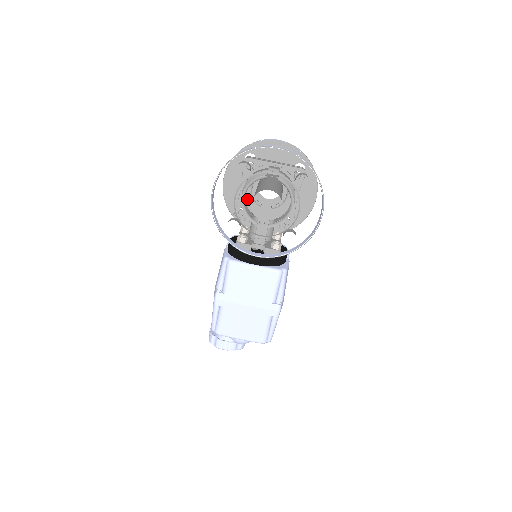
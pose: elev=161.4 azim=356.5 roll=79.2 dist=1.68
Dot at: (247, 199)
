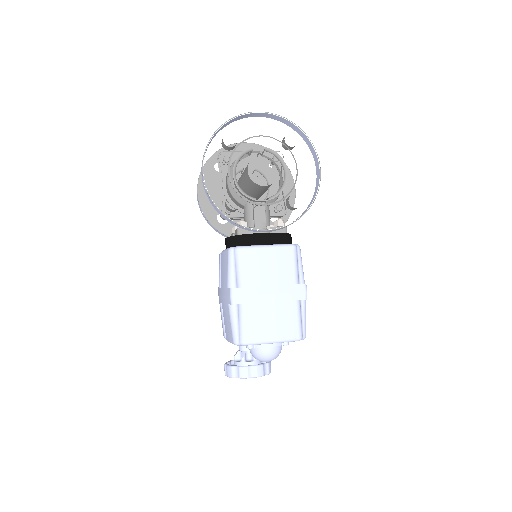
Dot at: (230, 200)
